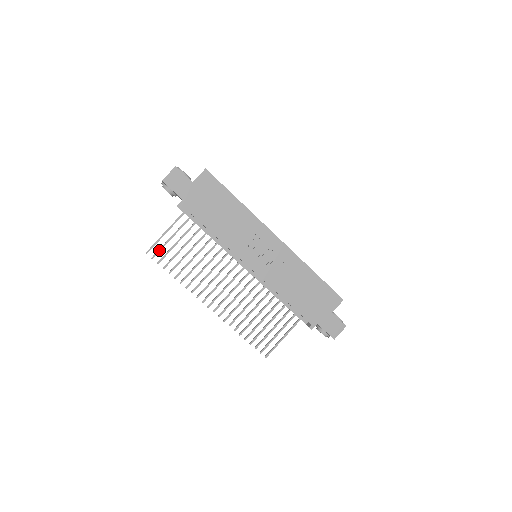
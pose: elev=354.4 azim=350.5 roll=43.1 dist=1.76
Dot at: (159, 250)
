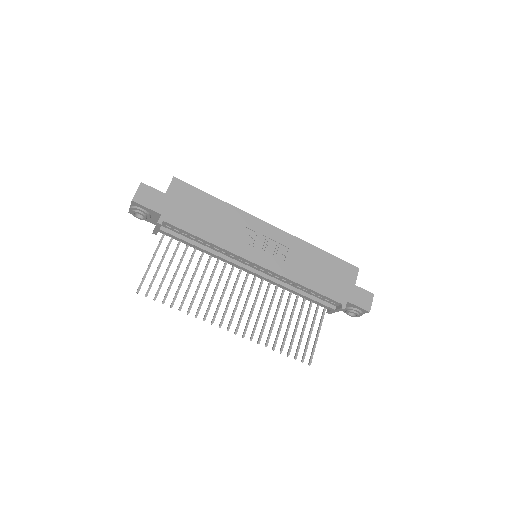
Dot at: (151, 284)
